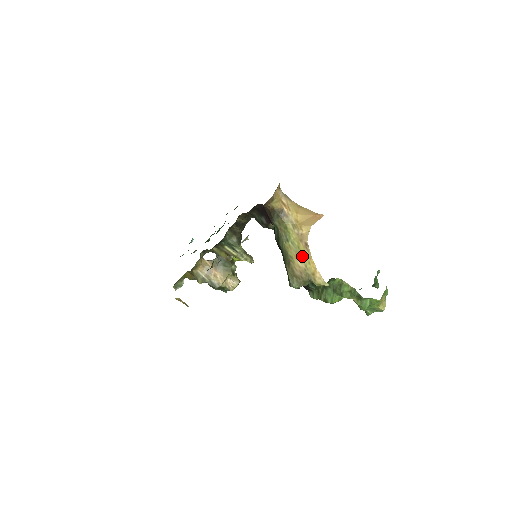
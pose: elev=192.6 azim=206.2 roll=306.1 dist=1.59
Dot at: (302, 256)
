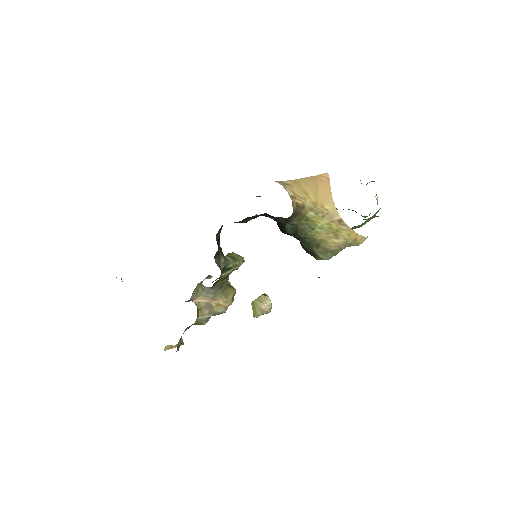
Dot at: (338, 233)
